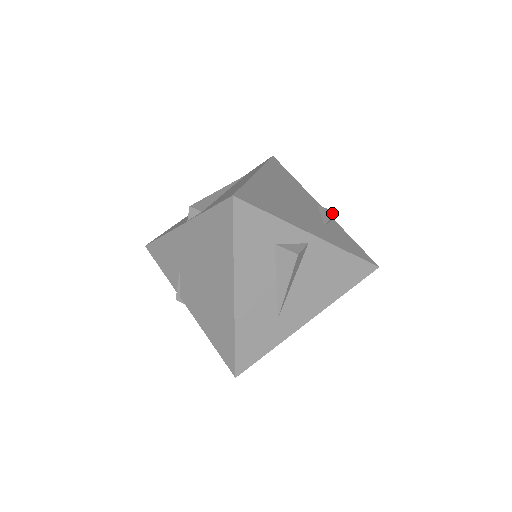
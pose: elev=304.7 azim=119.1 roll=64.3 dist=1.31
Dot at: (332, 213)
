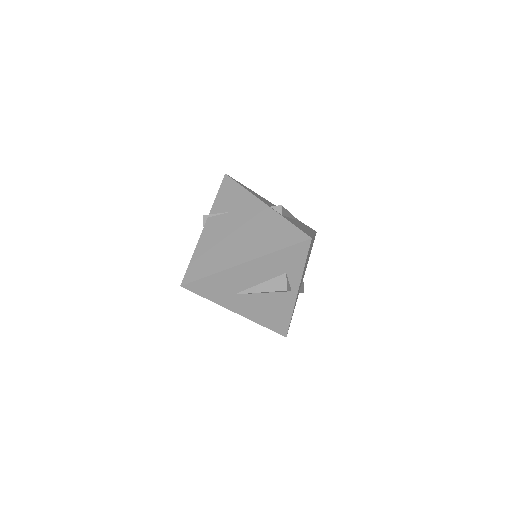
Dot at: occluded
